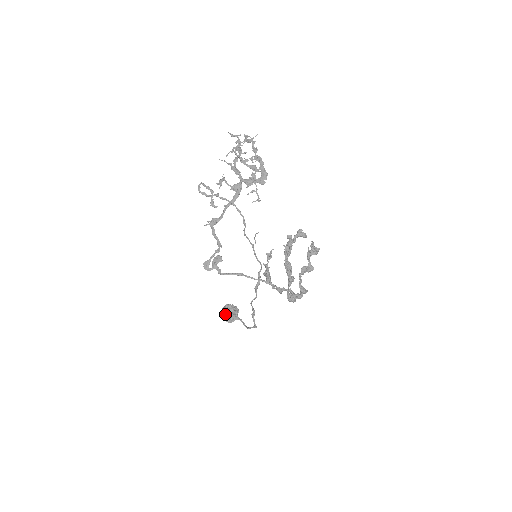
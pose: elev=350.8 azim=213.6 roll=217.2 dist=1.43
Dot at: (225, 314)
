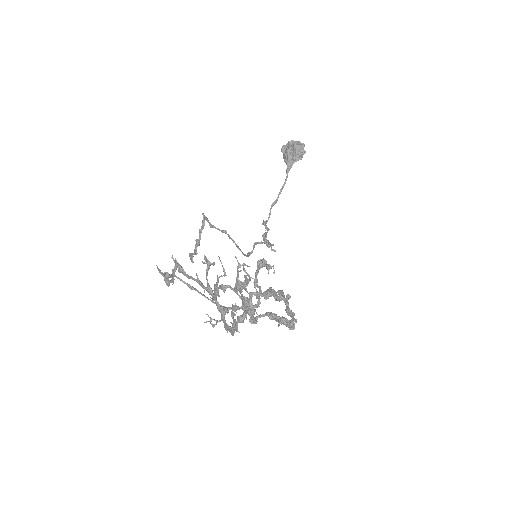
Dot at: (285, 150)
